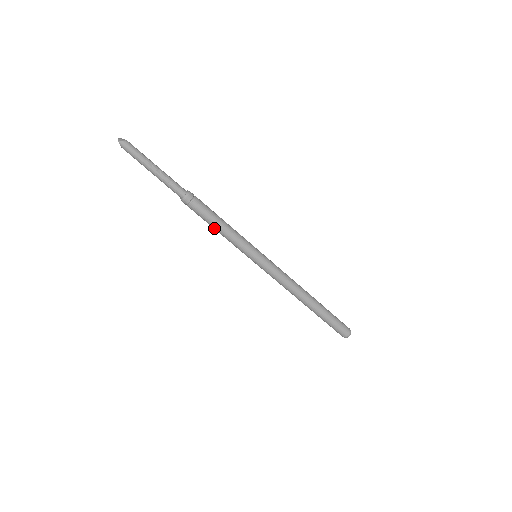
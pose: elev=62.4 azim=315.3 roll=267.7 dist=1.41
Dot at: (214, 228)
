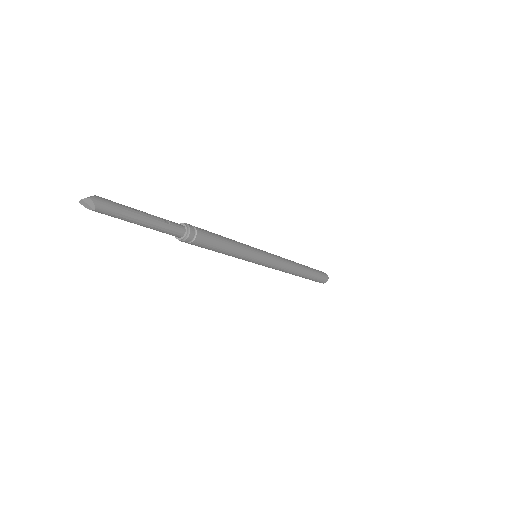
Dot at: (223, 249)
